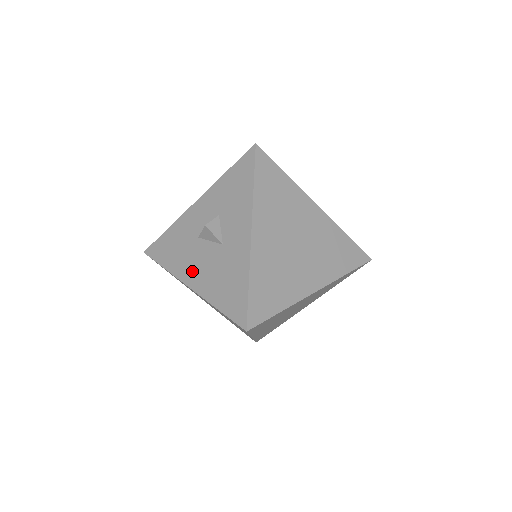
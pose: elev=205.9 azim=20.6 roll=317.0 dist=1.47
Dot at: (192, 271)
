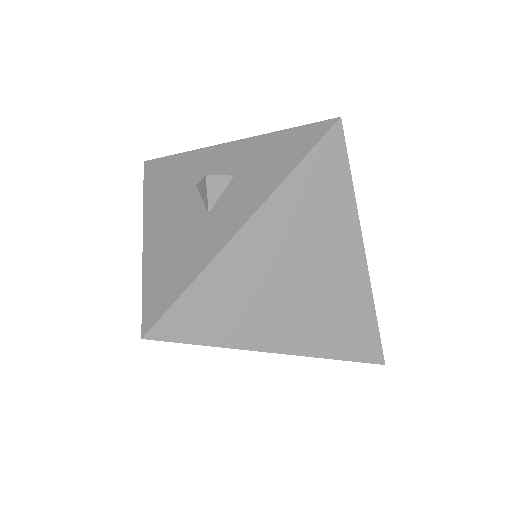
Dot at: (160, 218)
